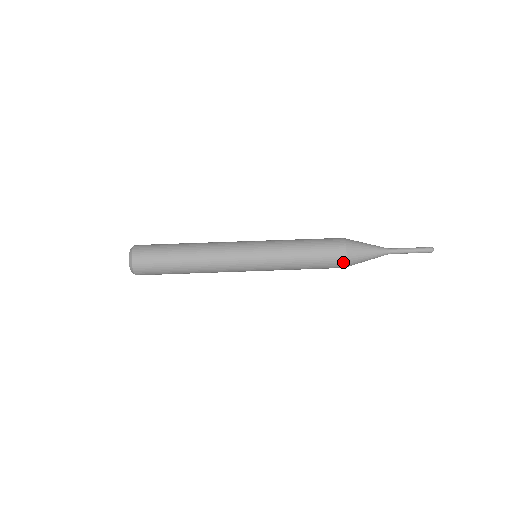
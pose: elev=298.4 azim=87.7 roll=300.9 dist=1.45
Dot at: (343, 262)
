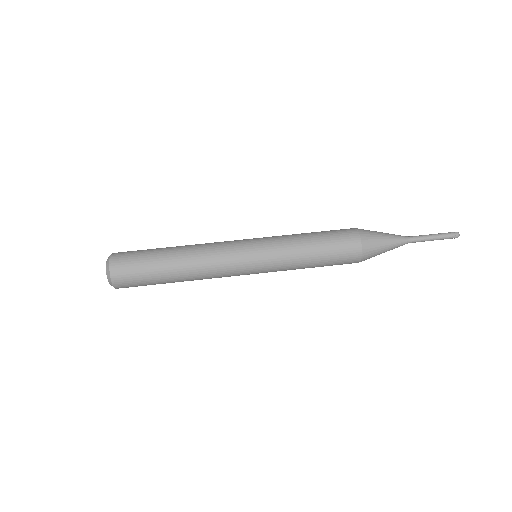
Dot at: (358, 247)
